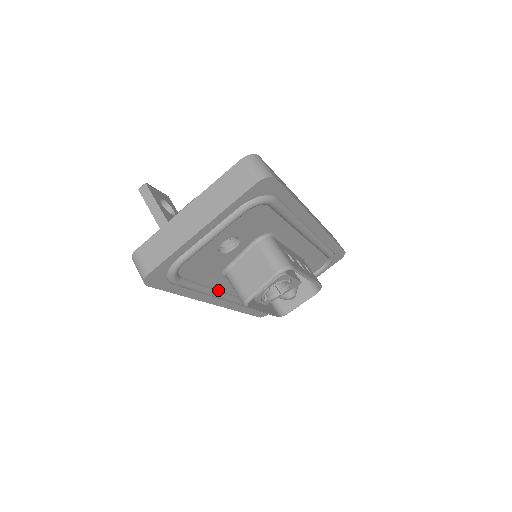
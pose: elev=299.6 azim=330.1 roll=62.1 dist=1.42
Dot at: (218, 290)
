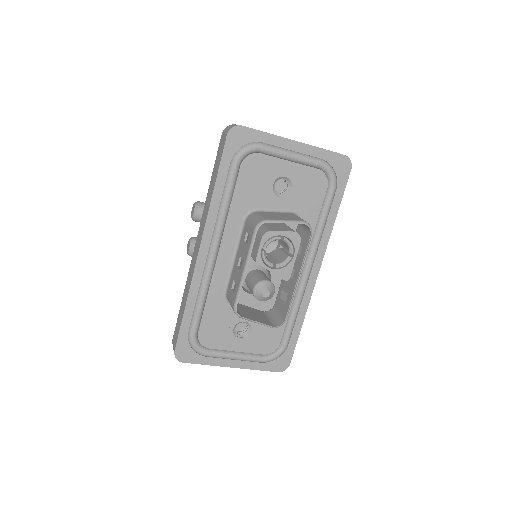
Dot at: (223, 230)
